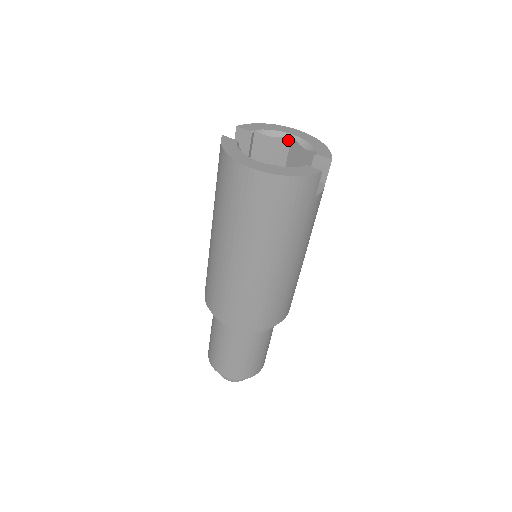
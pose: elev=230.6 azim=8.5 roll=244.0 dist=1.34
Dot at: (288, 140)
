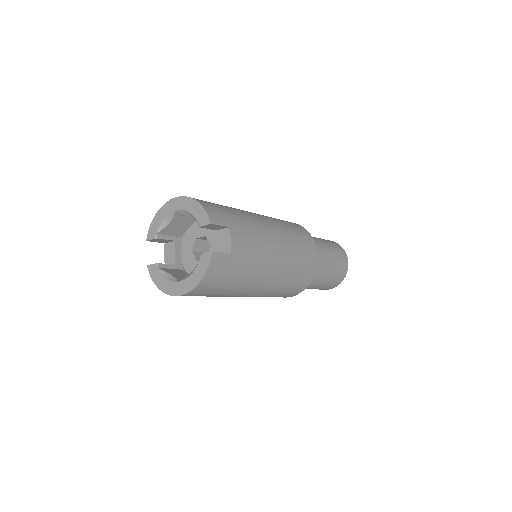
Dot at: (179, 213)
